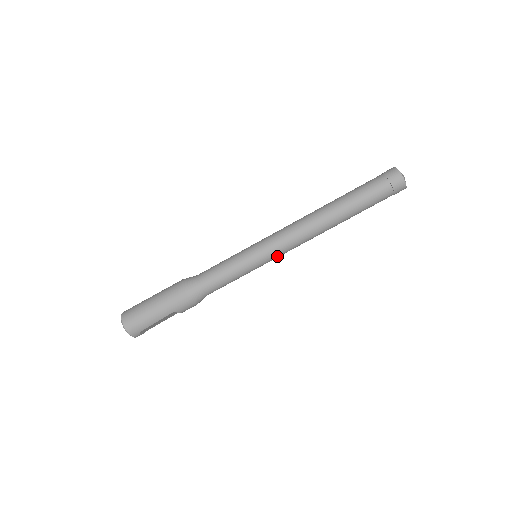
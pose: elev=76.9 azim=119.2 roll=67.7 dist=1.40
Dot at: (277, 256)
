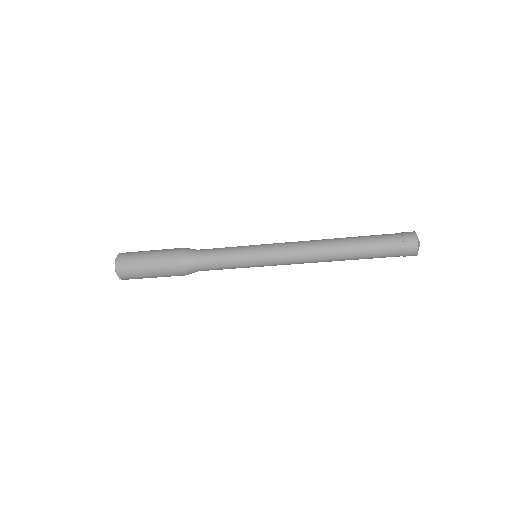
Dot at: occluded
